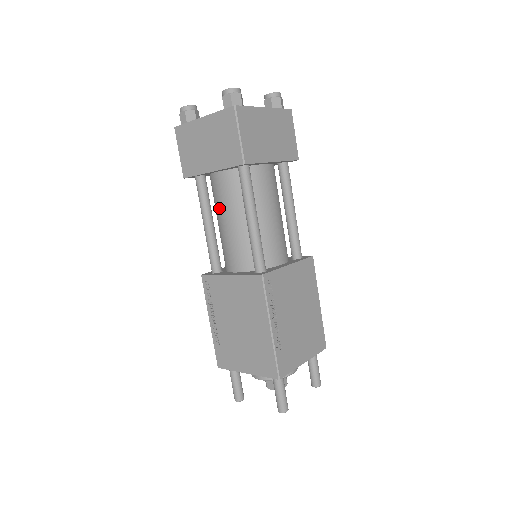
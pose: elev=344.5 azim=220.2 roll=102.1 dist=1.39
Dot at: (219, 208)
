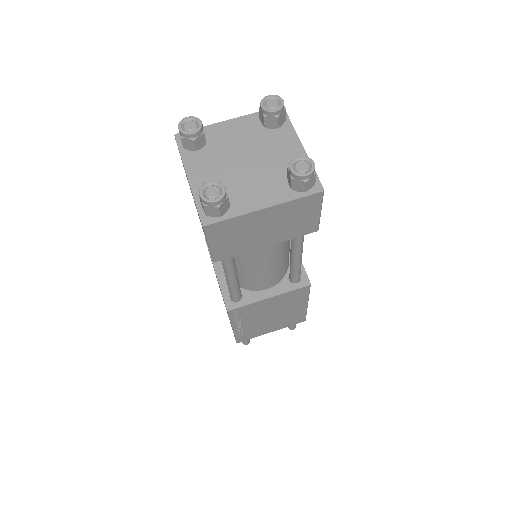
Dot at: occluded
